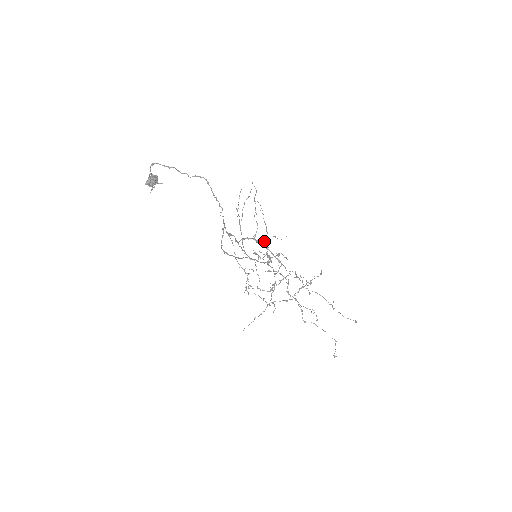
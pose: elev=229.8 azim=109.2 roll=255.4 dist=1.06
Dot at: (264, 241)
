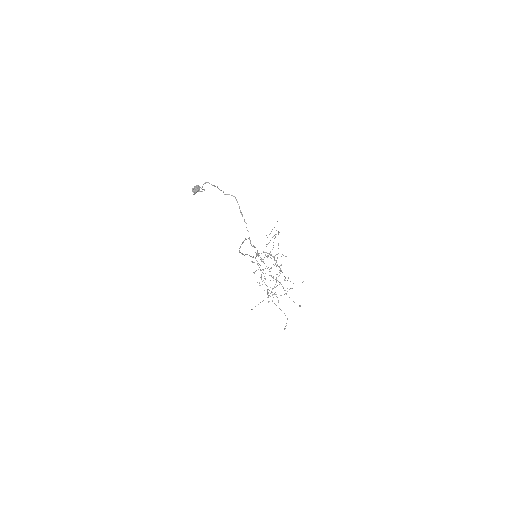
Dot at: (275, 255)
